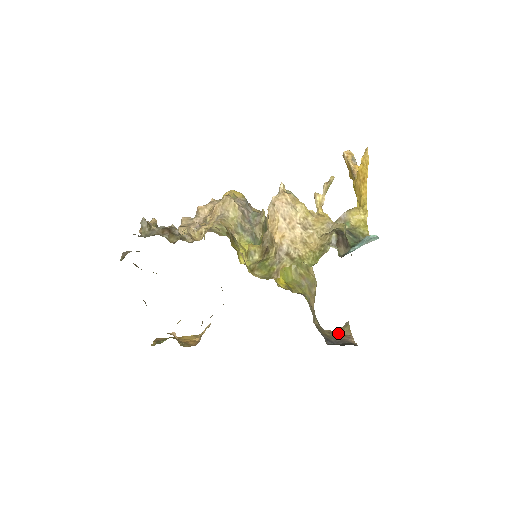
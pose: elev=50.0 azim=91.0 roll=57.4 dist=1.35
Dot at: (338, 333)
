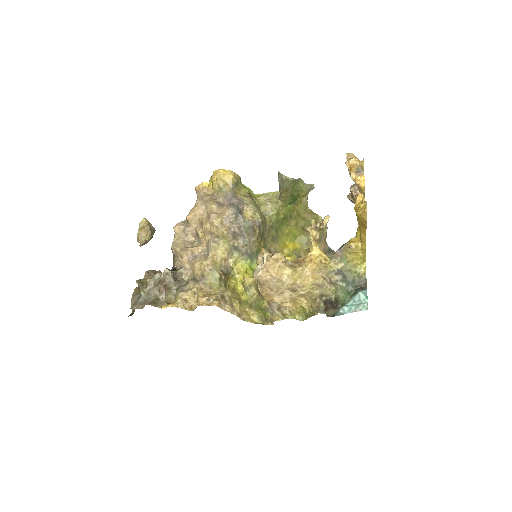
Dot at: occluded
